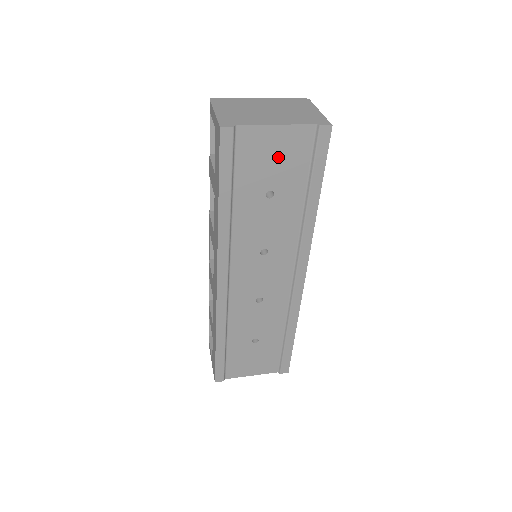
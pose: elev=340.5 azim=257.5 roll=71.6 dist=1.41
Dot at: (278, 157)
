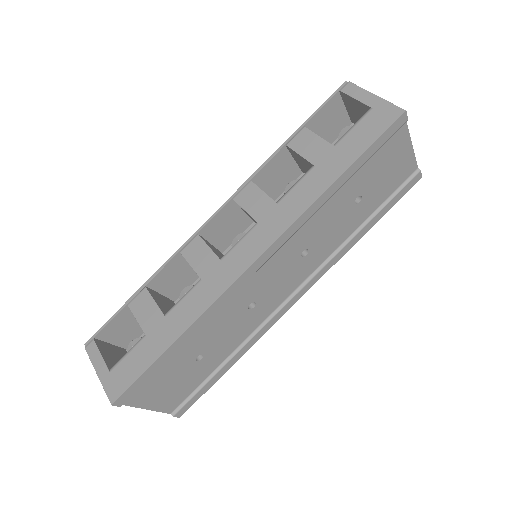
Dot at: (389, 172)
